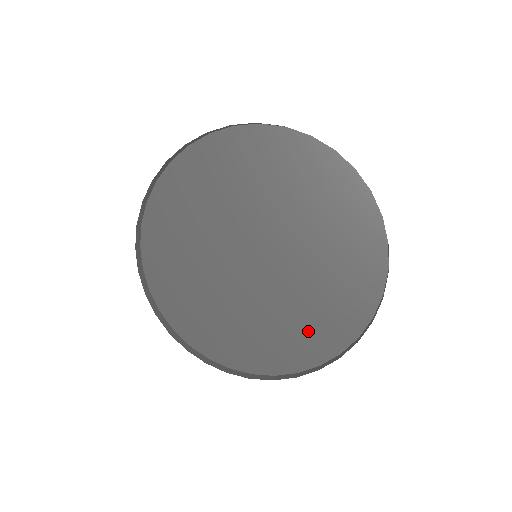
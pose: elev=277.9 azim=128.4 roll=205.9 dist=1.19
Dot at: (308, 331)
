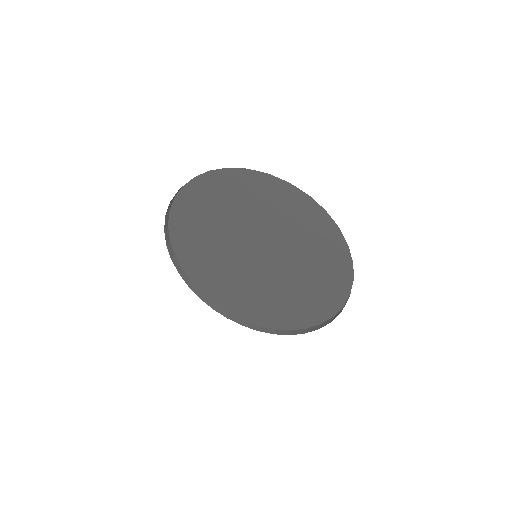
Dot at: (287, 310)
